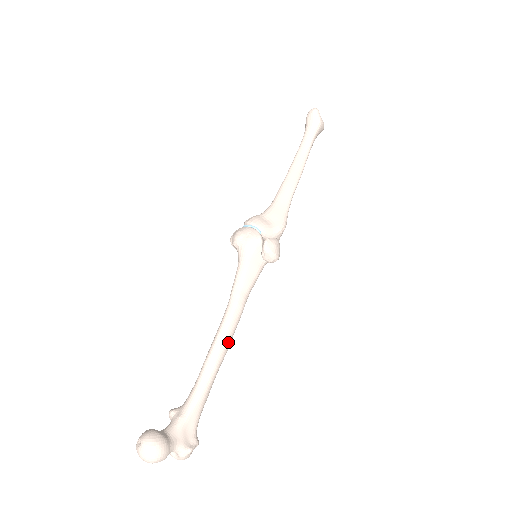
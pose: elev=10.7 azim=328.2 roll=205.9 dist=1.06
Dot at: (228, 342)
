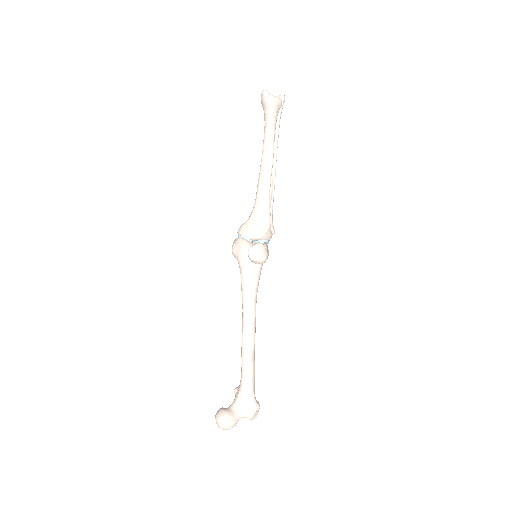
Dot at: (252, 336)
